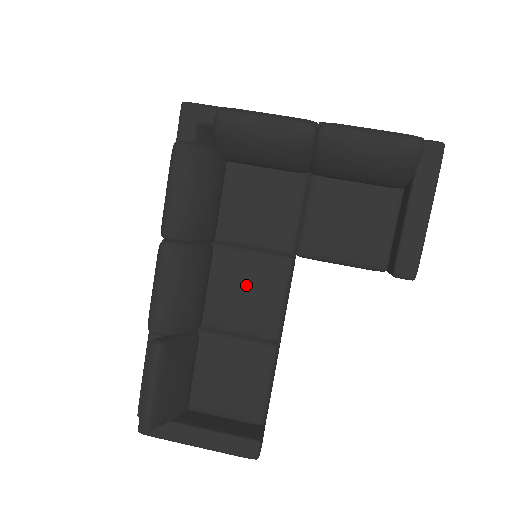
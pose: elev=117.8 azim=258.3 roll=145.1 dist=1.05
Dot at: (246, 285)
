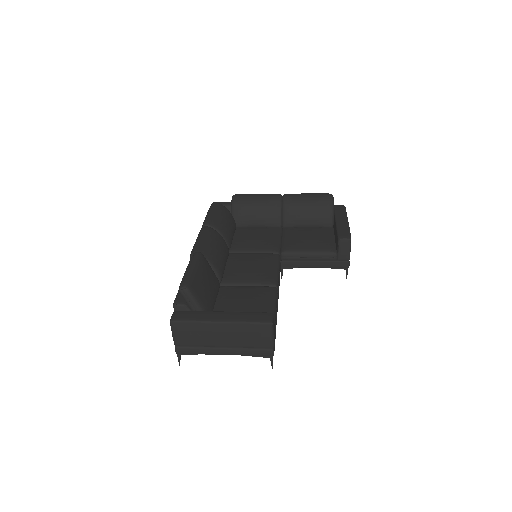
Dot at: (251, 262)
